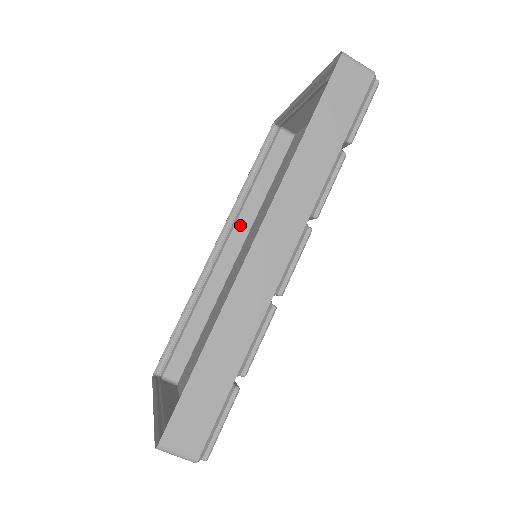
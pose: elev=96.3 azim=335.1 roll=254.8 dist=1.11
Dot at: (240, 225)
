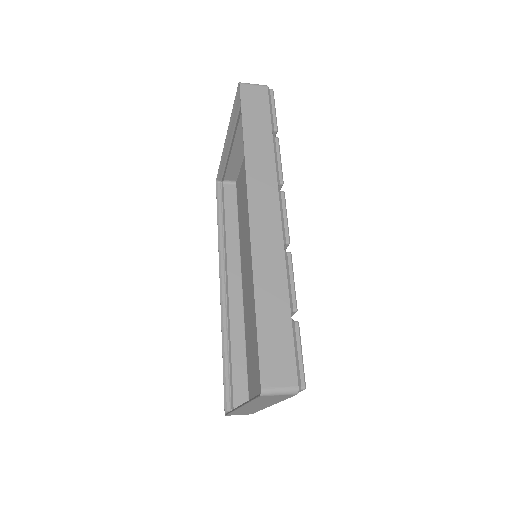
Dot at: (231, 262)
